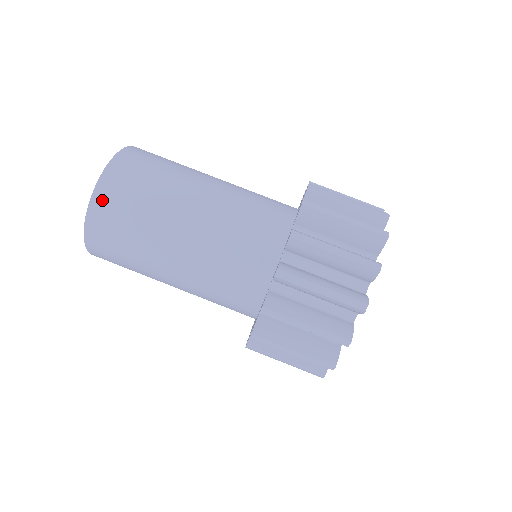
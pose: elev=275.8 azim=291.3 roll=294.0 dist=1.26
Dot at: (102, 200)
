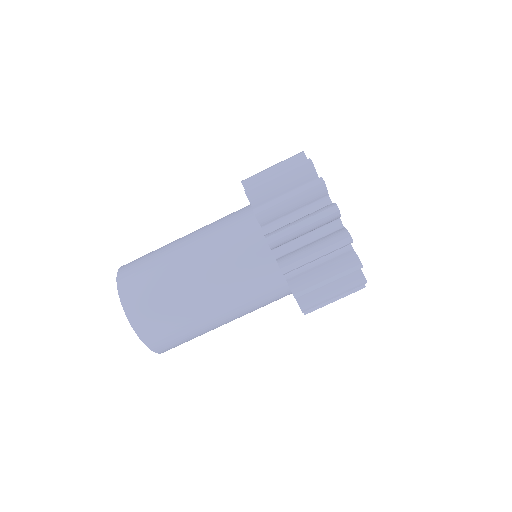
Dot at: (142, 326)
